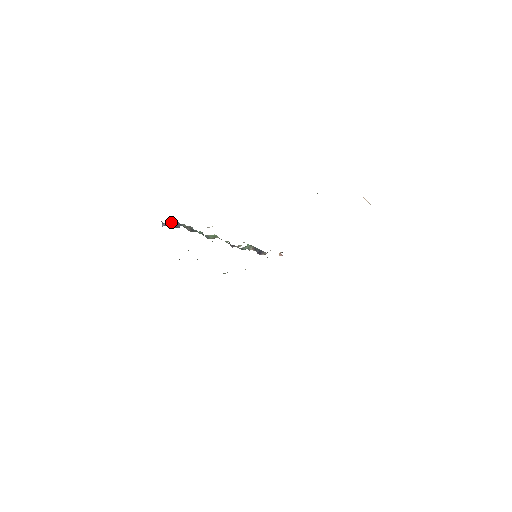
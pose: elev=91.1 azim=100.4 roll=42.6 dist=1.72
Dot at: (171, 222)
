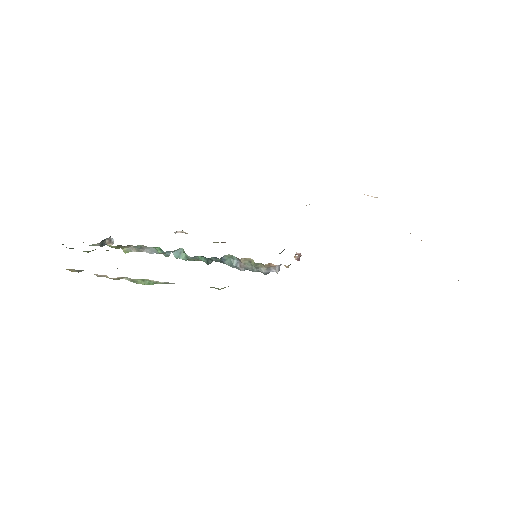
Dot at: (124, 248)
